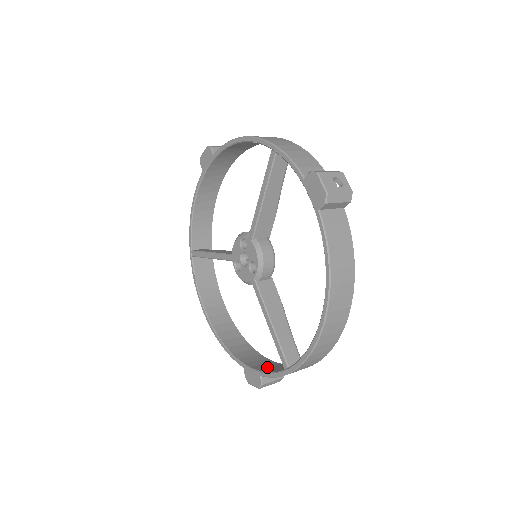
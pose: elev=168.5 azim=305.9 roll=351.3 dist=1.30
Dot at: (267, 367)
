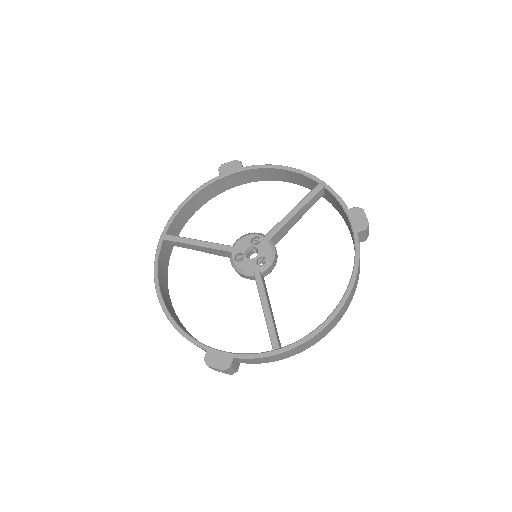
Dot at: occluded
